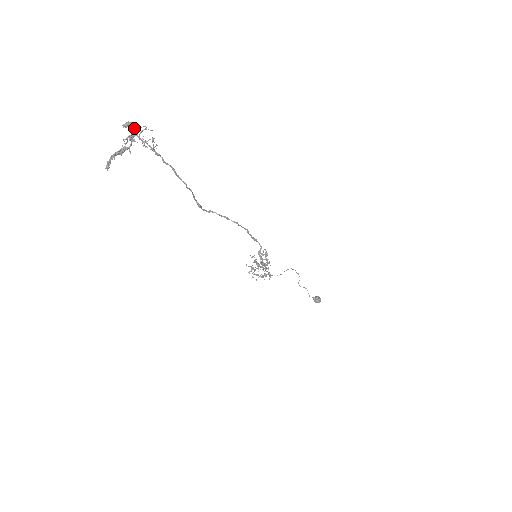
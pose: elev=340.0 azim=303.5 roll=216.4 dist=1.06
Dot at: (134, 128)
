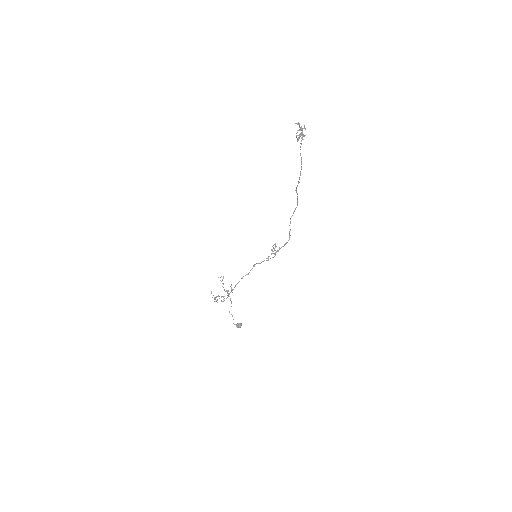
Dot at: (299, 127)
